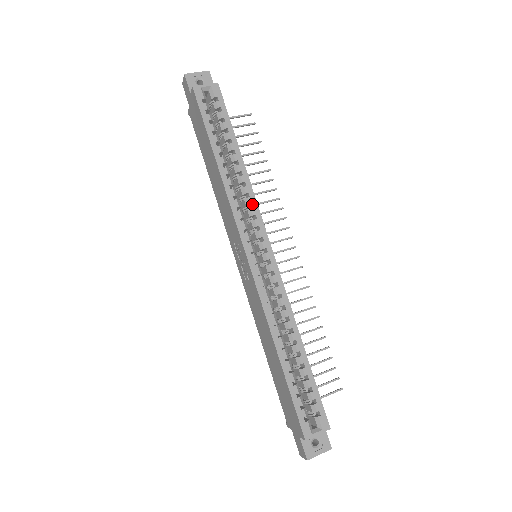
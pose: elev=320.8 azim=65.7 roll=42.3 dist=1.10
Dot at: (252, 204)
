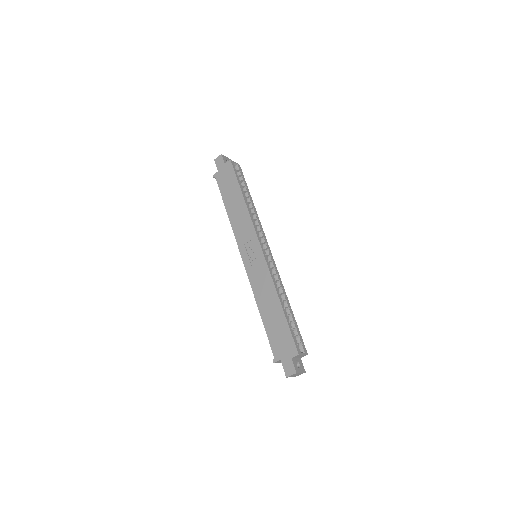
Dot at: (260, 225)
